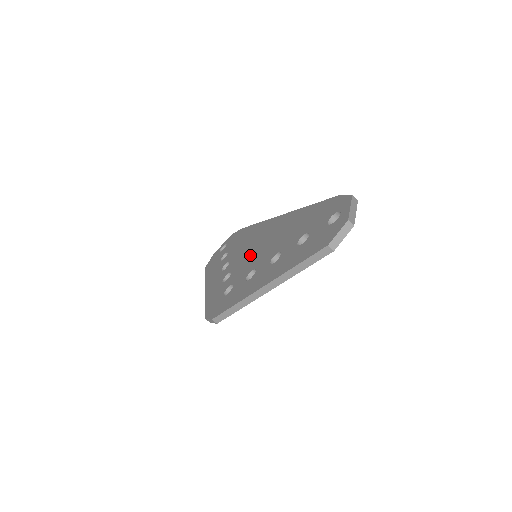
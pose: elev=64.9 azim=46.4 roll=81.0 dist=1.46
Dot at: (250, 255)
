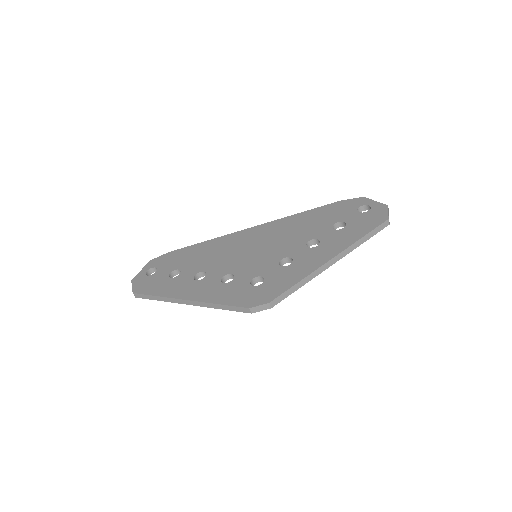
Dot at: (250, 255)
